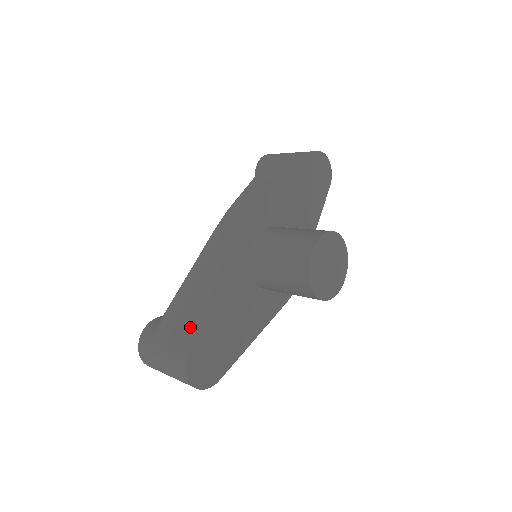
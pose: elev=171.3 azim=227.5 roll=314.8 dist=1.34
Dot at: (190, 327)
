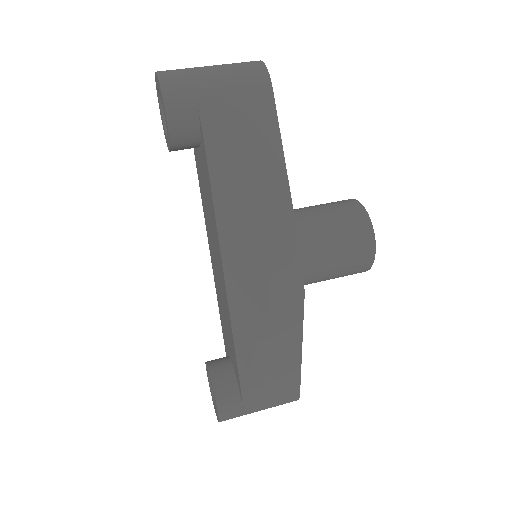
Dot at: (290, 382)
